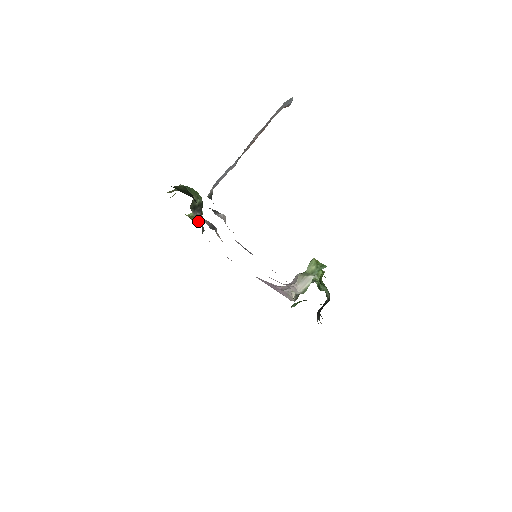
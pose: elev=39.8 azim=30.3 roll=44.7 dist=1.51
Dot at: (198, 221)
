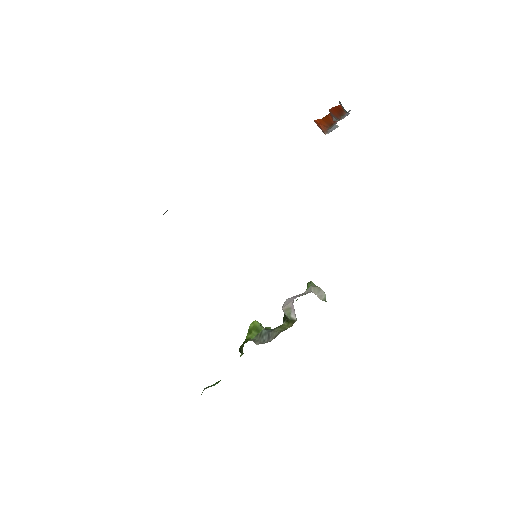
Dot at: occluded
